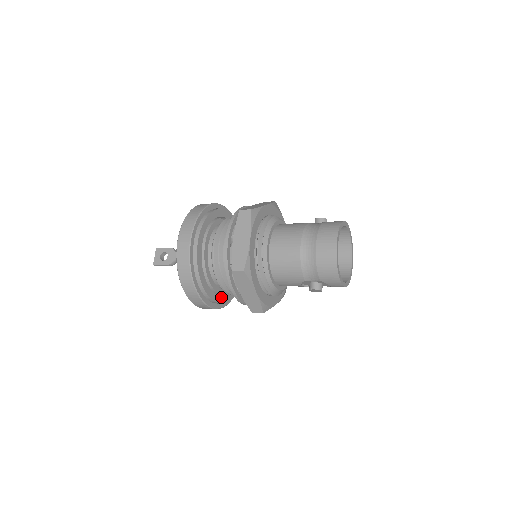
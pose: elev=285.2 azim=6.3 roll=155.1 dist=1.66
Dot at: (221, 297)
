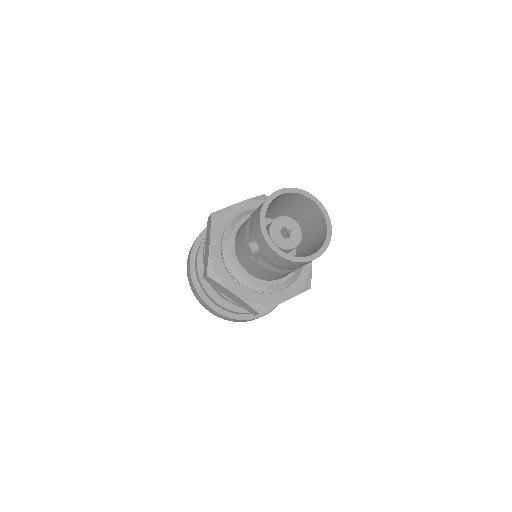
Dot at: (211, 289)
